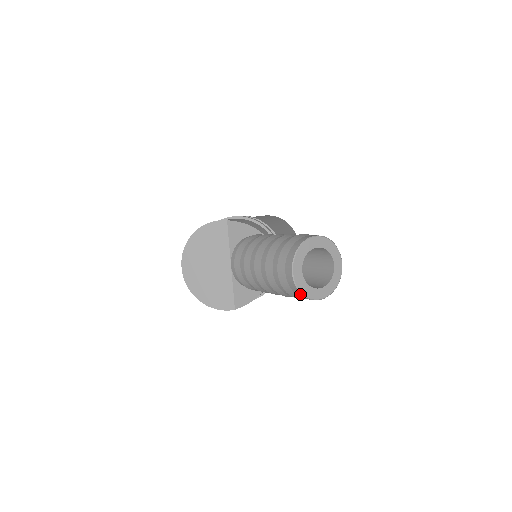
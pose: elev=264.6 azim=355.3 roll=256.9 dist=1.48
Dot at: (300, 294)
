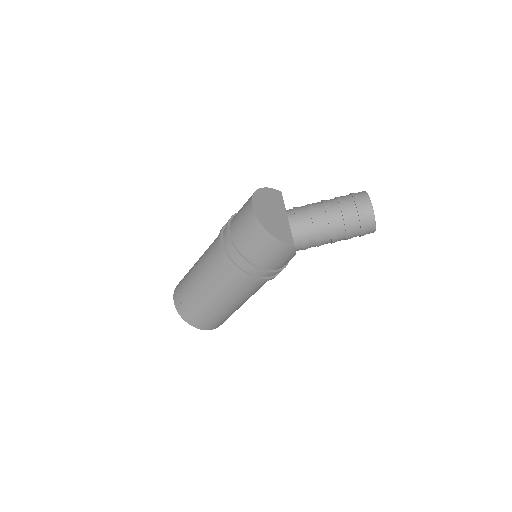
Dot at: (372, 214)
